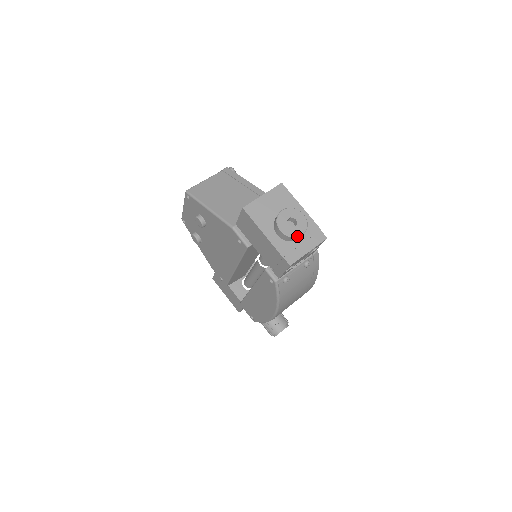
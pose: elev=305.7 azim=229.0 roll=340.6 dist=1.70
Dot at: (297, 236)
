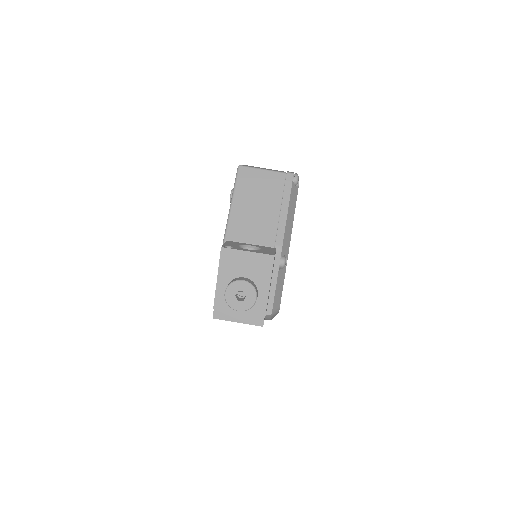
Dot at: (233, 308)
